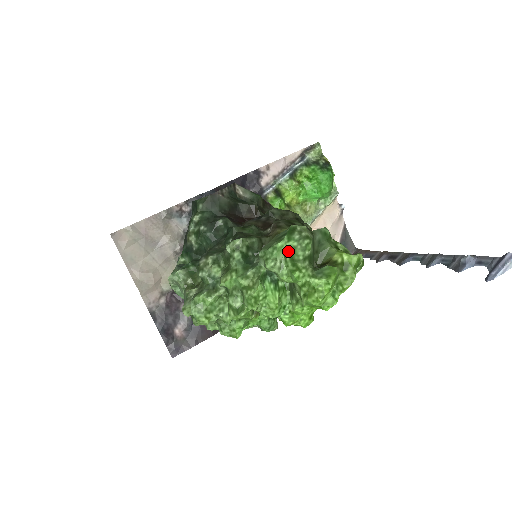
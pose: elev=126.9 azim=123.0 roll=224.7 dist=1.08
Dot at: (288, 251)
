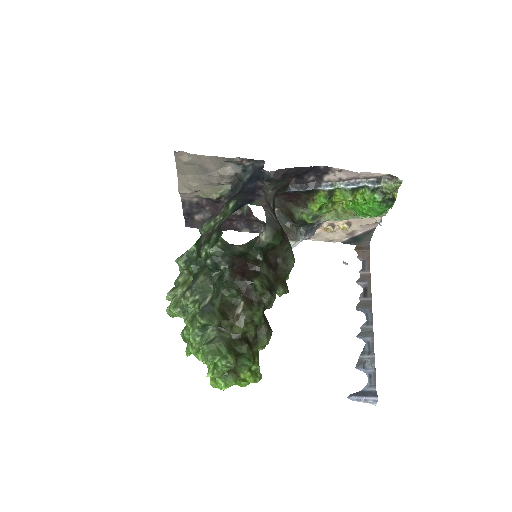
Dot at: (215, 362)
